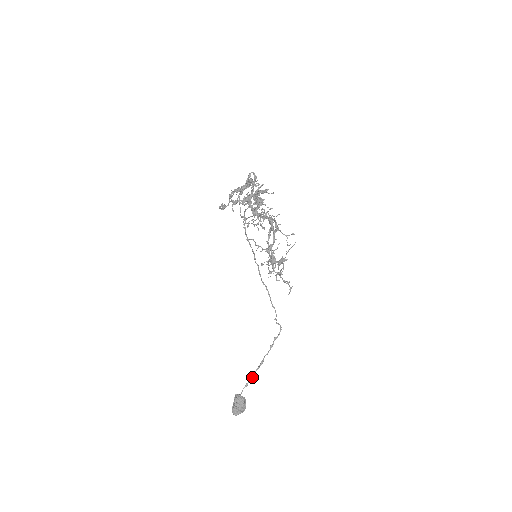
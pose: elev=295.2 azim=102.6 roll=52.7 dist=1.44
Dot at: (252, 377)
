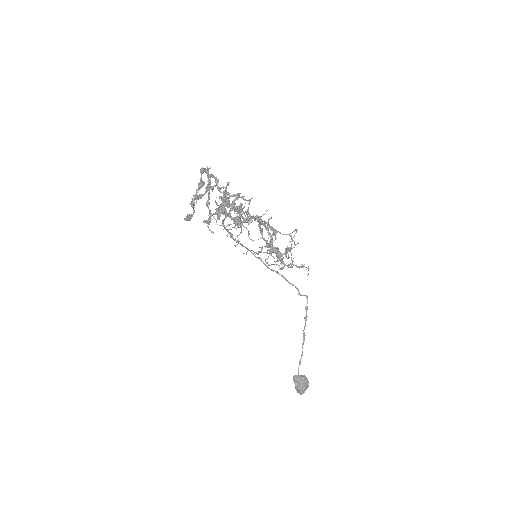
Dot at: (301, 354)
